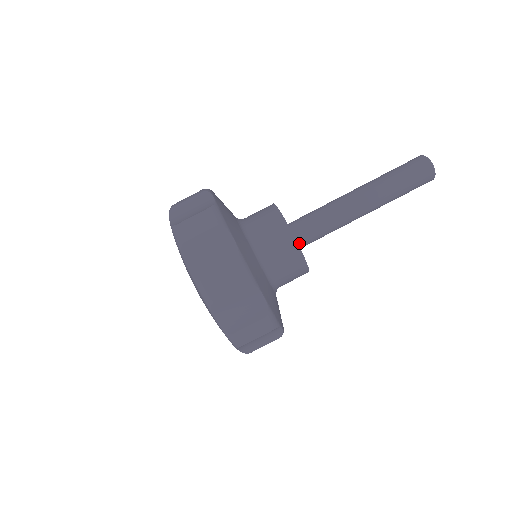
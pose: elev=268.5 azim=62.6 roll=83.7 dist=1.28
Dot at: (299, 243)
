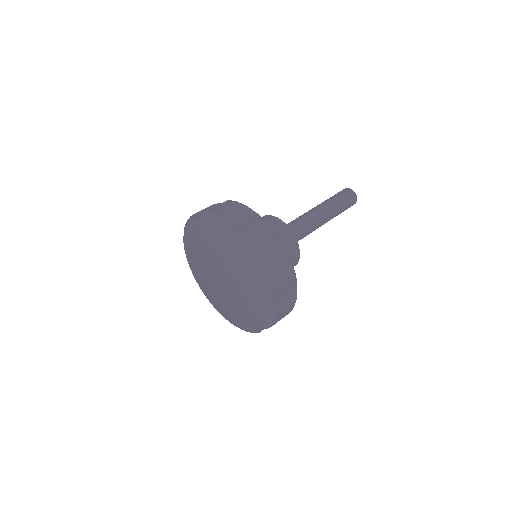
Dot at: occluded
